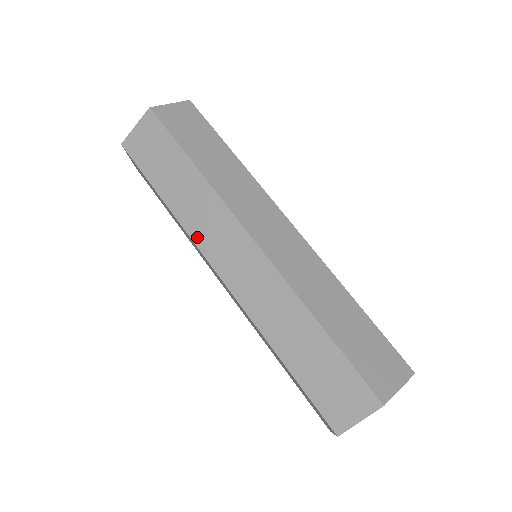
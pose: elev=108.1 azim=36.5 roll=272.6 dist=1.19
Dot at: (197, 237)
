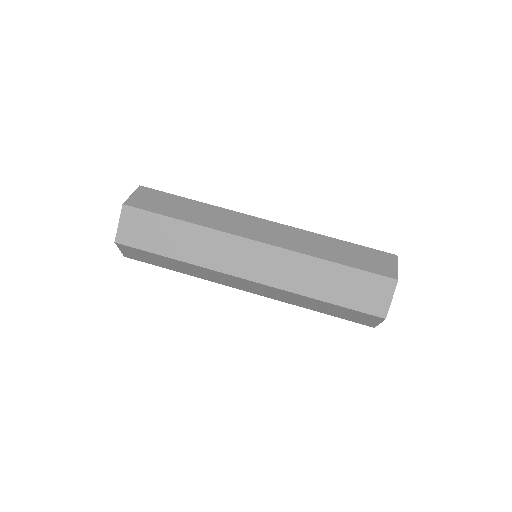
Dot at: (216, 266)
